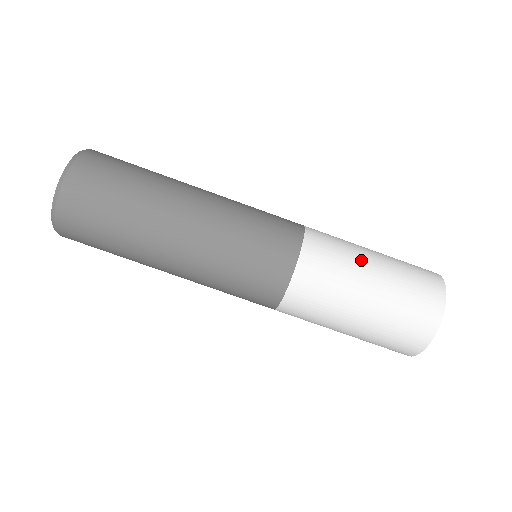
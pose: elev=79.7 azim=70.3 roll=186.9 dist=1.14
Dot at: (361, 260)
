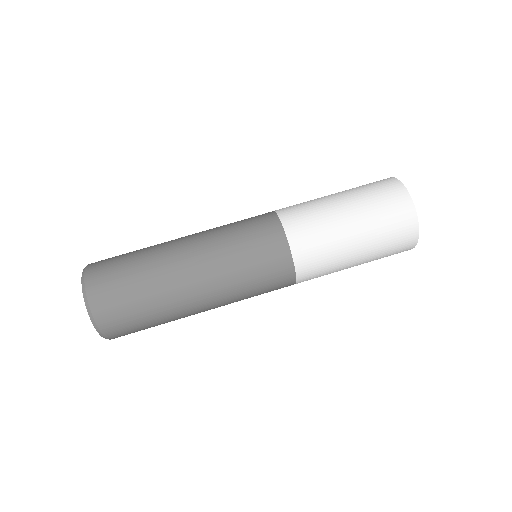
Dot at: occluded
